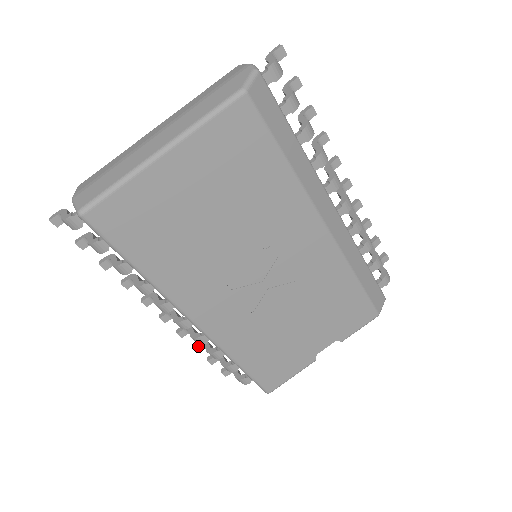
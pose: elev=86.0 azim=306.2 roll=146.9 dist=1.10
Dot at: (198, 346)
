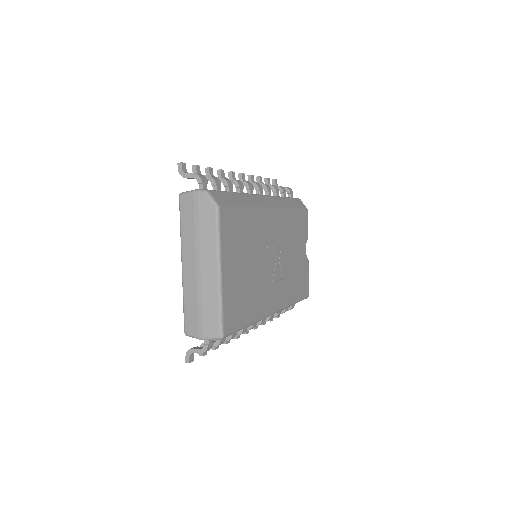
Dot at: (264, 322)
